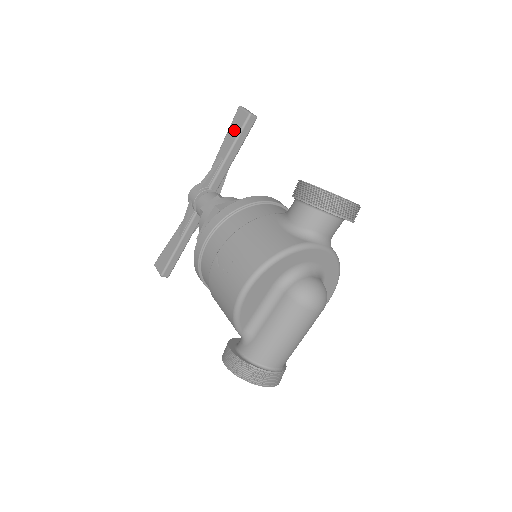
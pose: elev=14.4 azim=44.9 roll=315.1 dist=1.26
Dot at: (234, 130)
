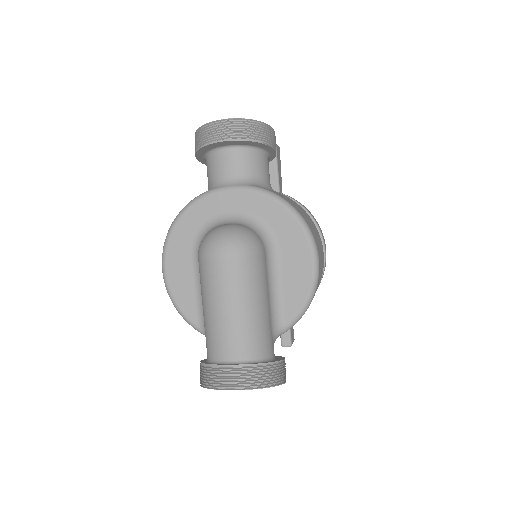
Dot at: occluded
